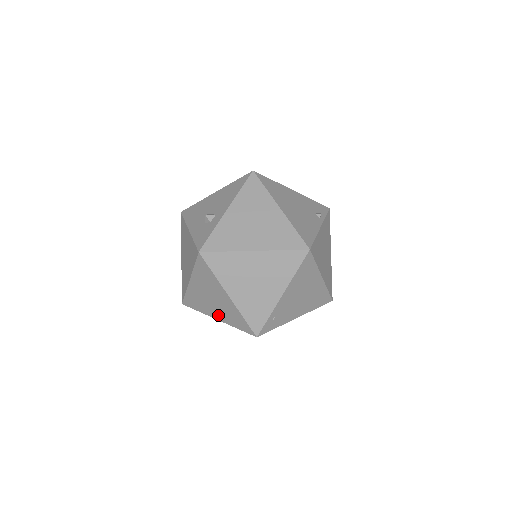
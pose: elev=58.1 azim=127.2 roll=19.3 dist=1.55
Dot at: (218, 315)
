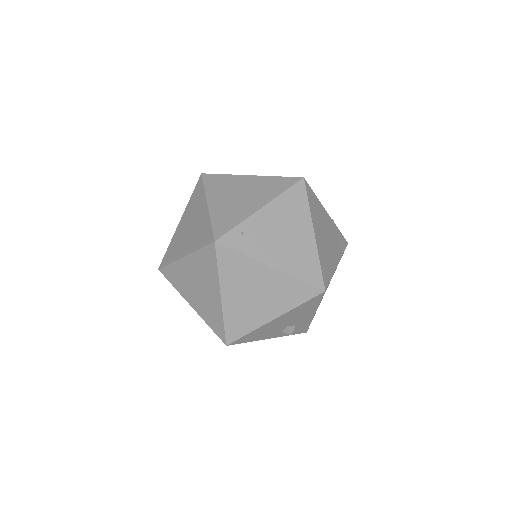
Dot at: (187, 247)
